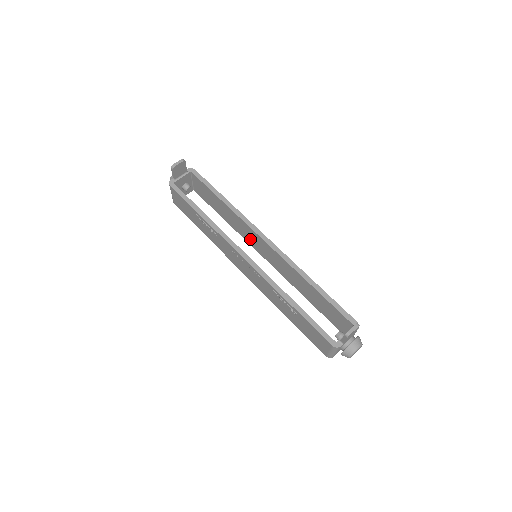
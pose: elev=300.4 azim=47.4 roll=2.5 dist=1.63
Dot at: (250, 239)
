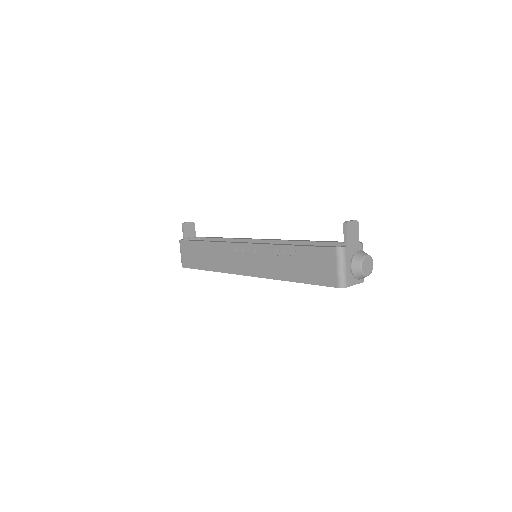
Dot at: occluded
